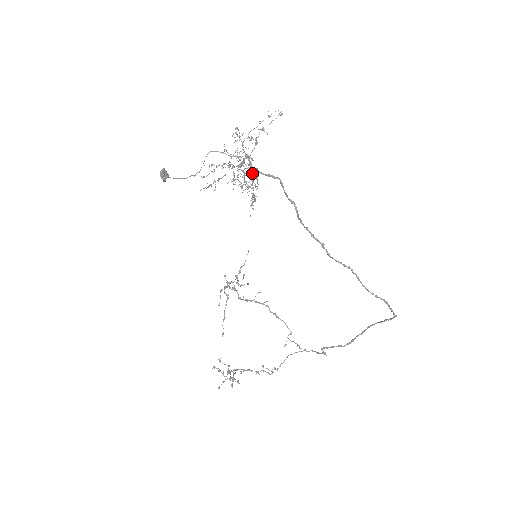
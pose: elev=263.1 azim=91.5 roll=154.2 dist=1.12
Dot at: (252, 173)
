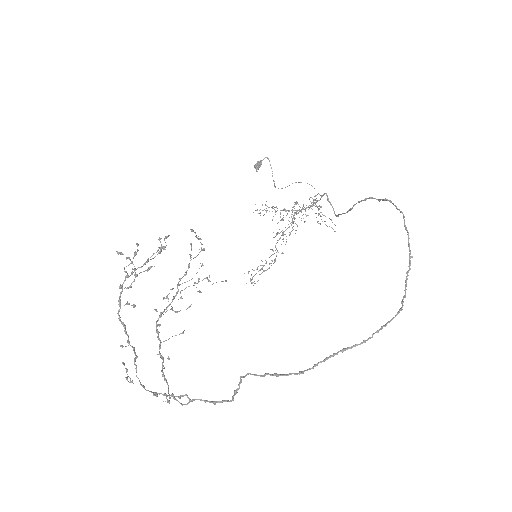
Dot at: (295, 230)
